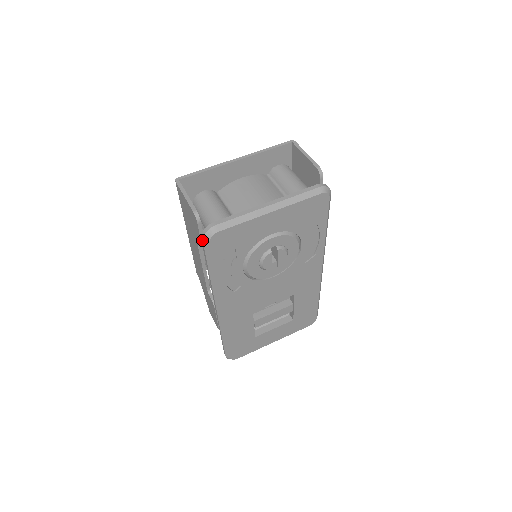
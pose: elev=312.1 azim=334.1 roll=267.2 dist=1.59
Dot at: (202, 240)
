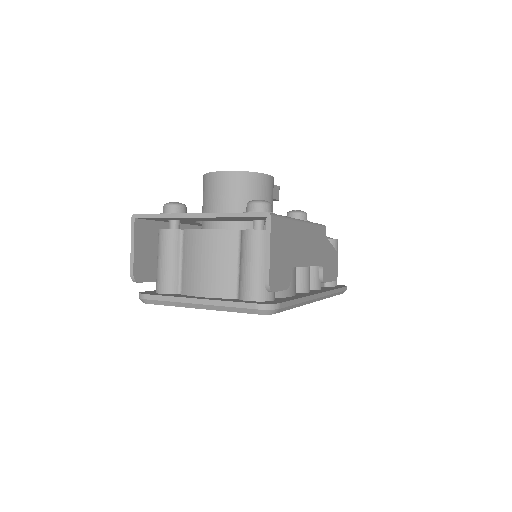
Dot at: occluded
